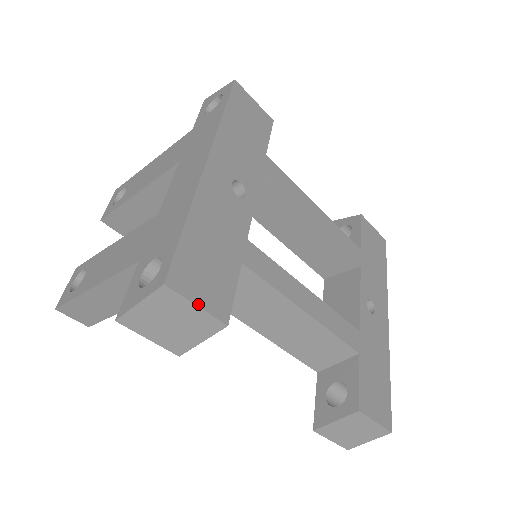
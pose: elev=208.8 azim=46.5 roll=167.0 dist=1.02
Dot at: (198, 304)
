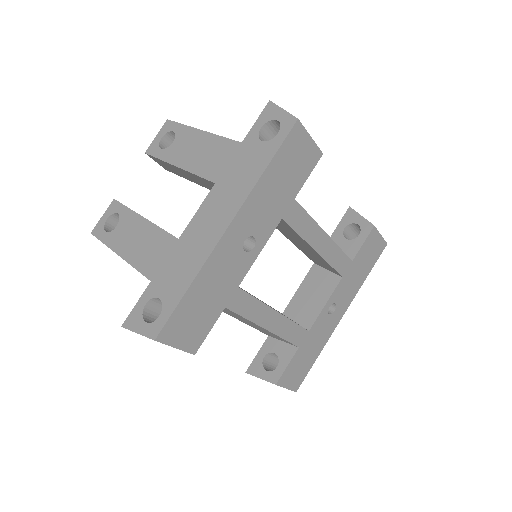
Dot at: (177, 347)
